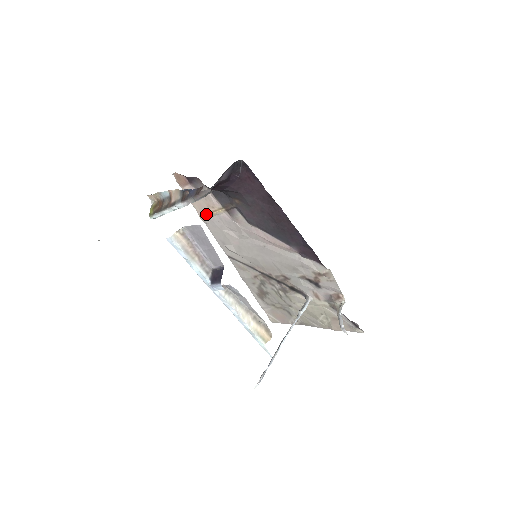
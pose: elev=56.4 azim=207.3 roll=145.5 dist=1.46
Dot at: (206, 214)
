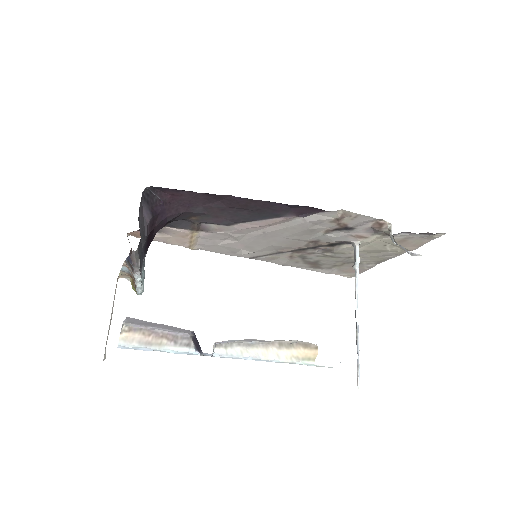
Dot at: (190, 244)
